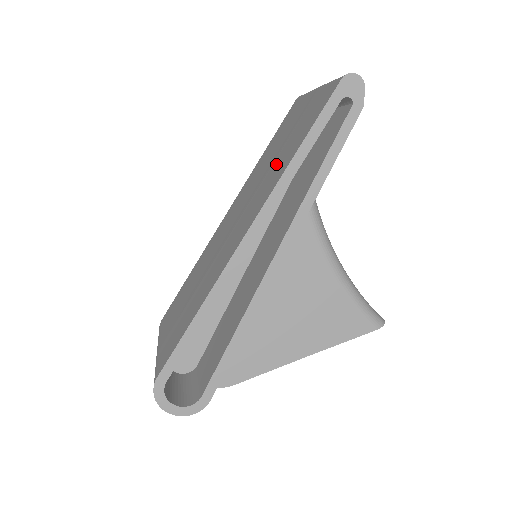
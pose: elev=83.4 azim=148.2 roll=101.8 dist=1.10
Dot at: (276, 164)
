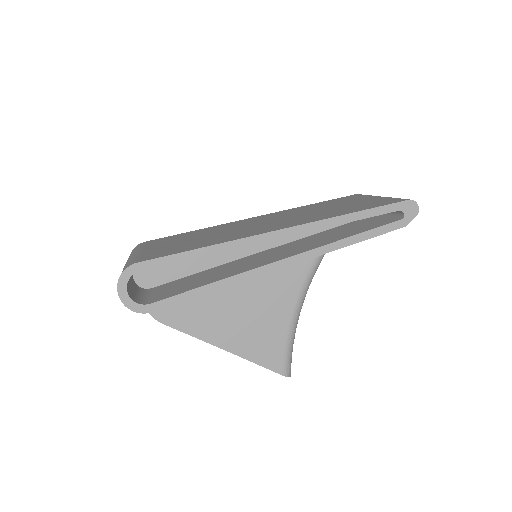
Dot at: (325, 212)
